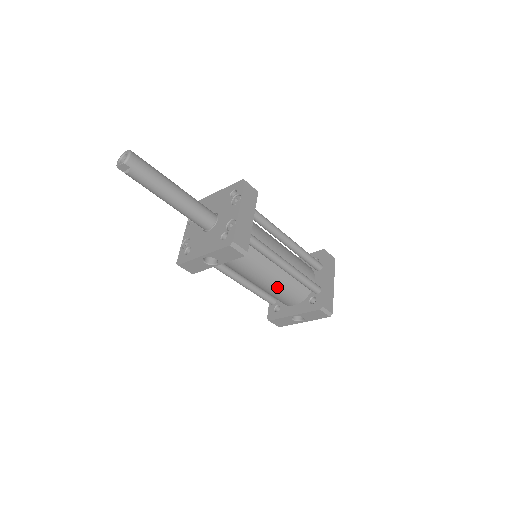
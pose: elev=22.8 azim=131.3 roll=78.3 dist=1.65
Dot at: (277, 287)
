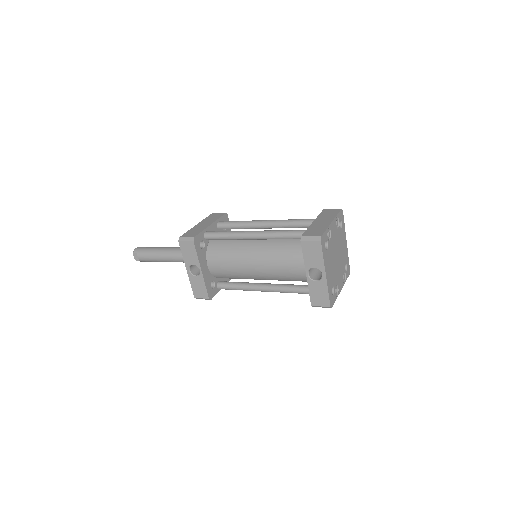
Dot at: (271, 260)
